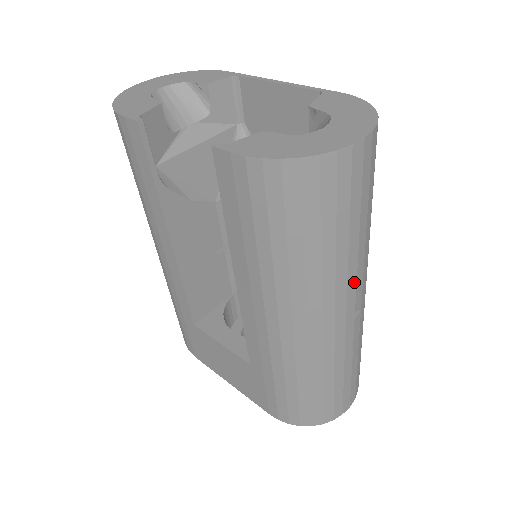
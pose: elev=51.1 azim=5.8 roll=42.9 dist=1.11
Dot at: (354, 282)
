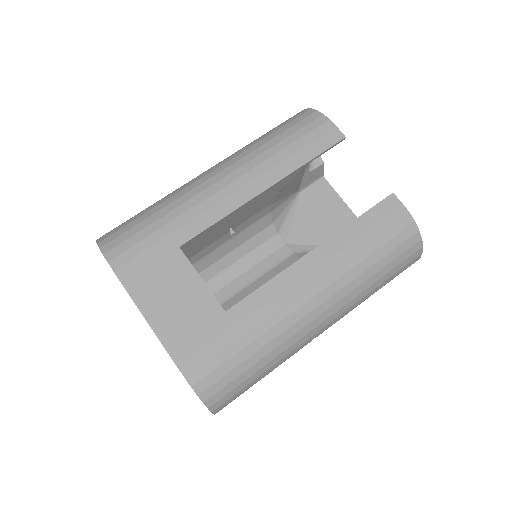
Dot at: (342, 317)
